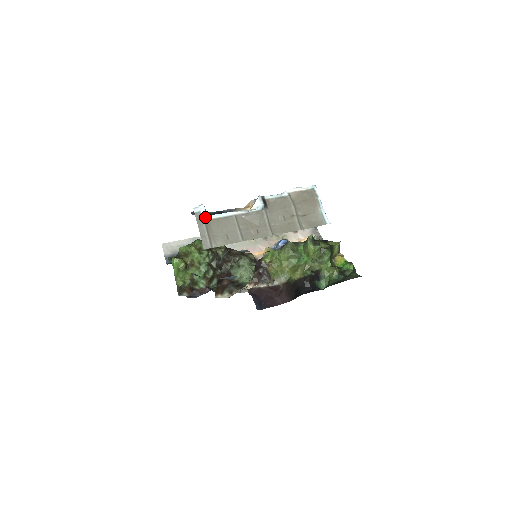
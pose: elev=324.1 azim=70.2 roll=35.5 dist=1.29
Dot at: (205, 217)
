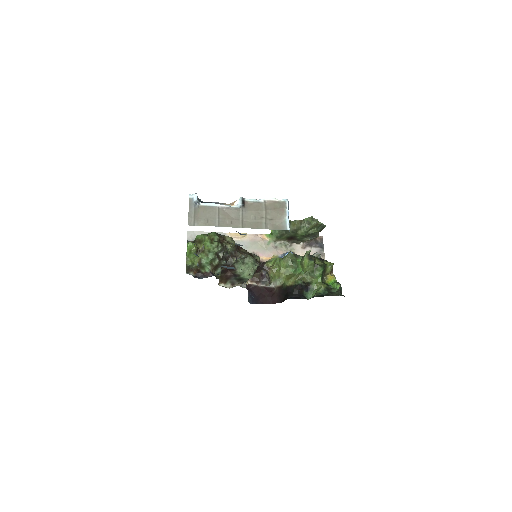
Dot at: (196, 203)
